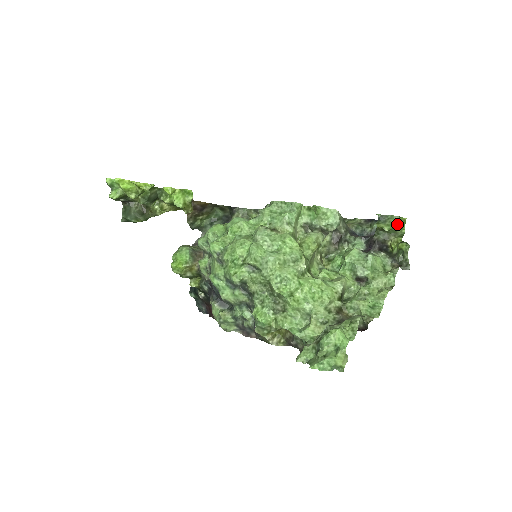
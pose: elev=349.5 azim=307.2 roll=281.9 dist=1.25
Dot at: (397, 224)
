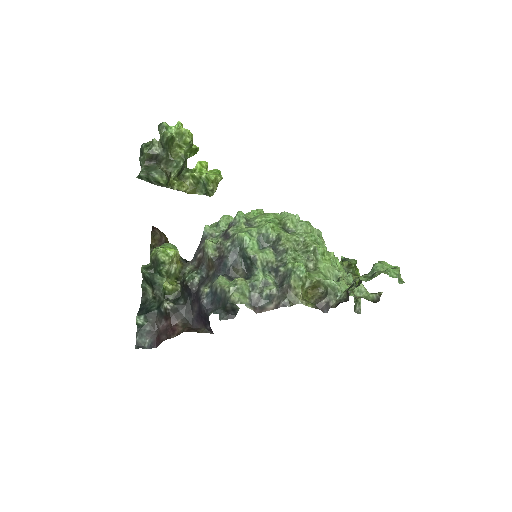
Dot at: (355, 268)
